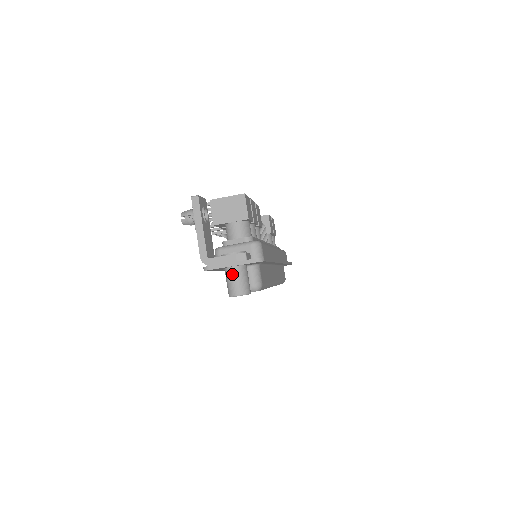
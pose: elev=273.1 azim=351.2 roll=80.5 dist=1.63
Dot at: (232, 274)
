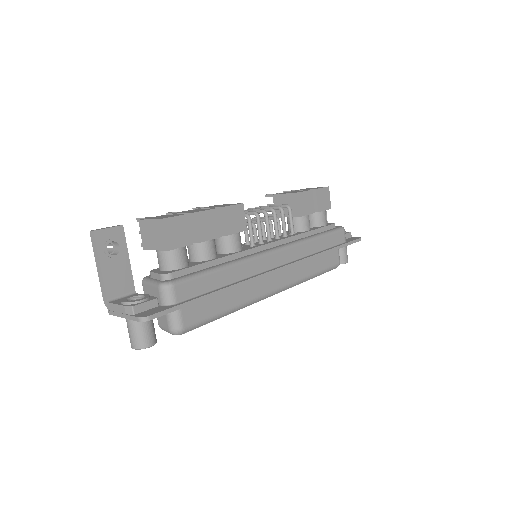
Dot at: (127, 324)
